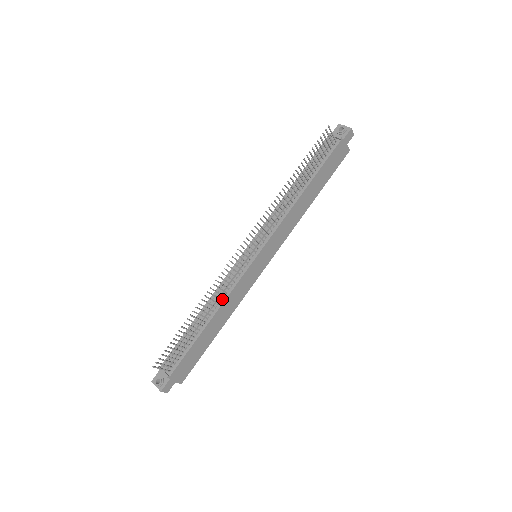
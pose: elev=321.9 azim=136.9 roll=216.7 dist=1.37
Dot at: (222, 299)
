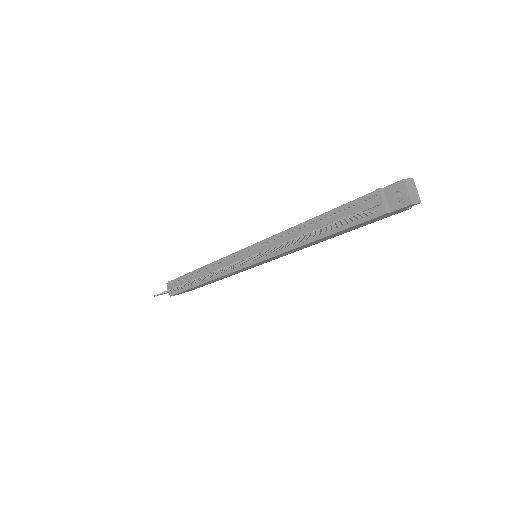
Dot at: (216, 275)
